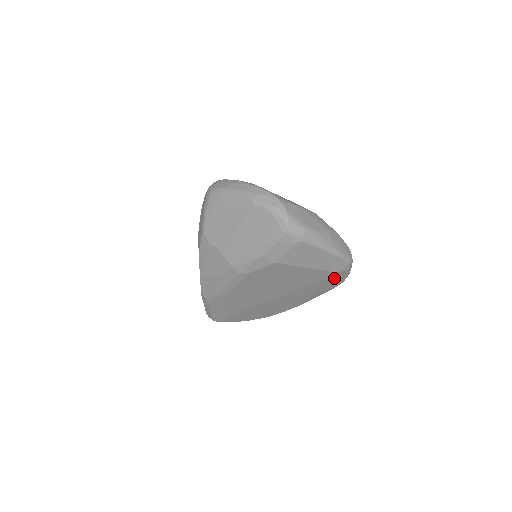
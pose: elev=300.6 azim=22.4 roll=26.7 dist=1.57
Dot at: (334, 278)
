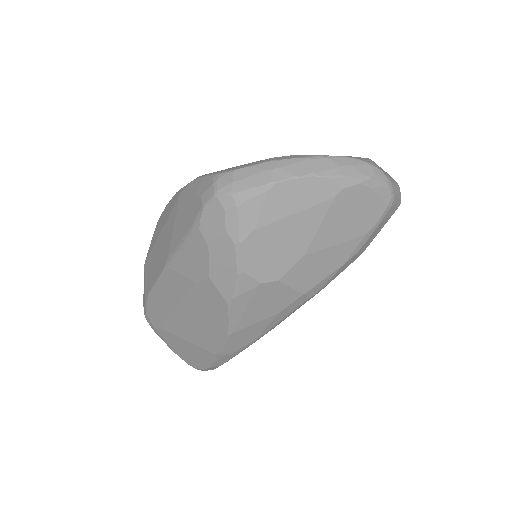
Dot at: occluded
